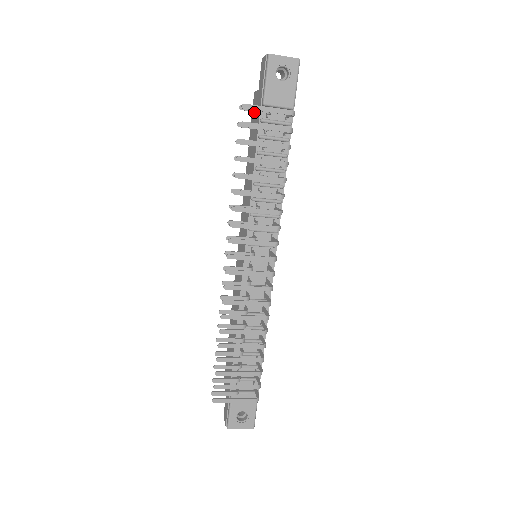
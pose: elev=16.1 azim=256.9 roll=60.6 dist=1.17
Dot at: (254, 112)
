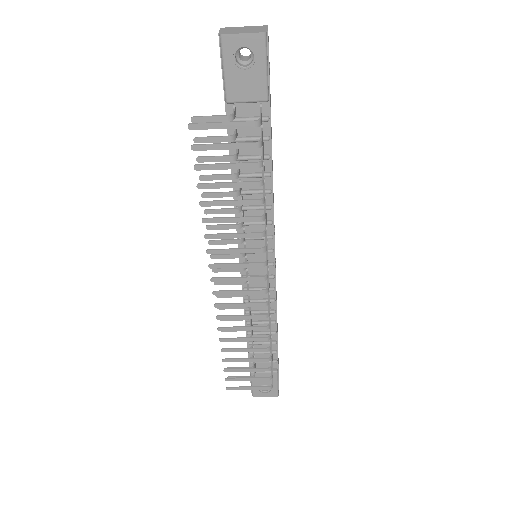
Dot at: occluded
